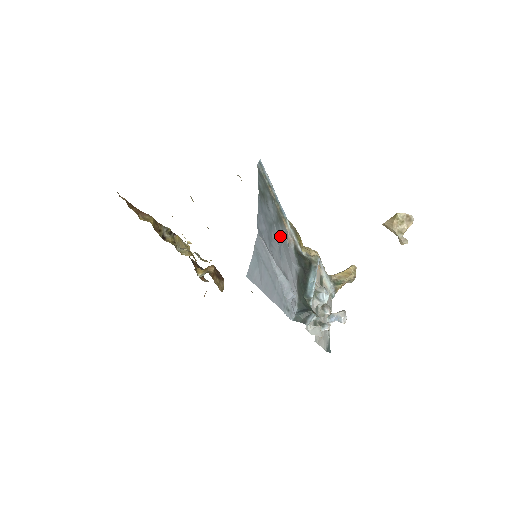
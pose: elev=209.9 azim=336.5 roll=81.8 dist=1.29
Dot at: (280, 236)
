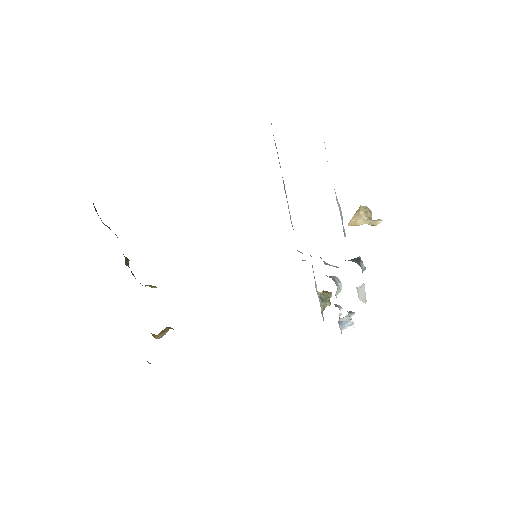
Dot at: occluded
